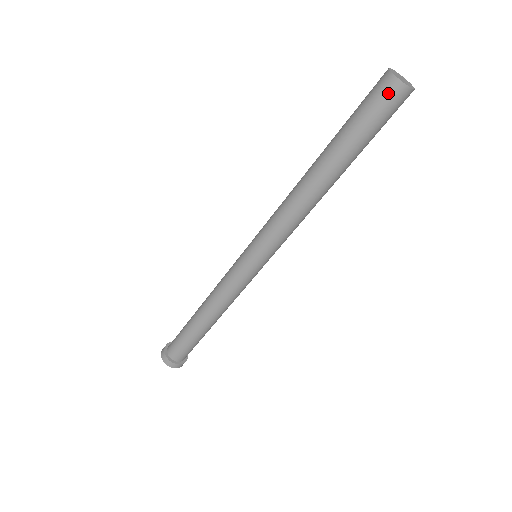
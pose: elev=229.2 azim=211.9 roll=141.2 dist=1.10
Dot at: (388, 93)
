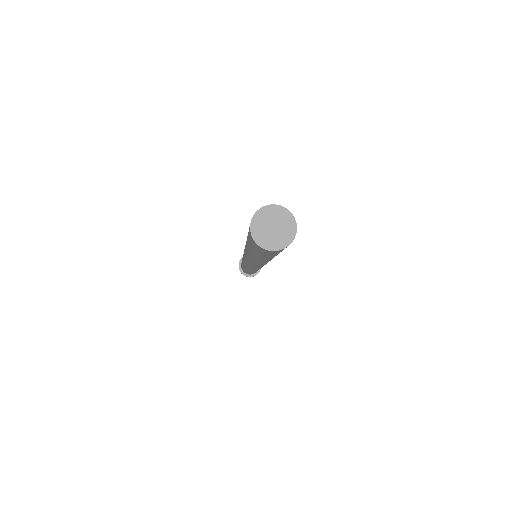
Dot at: (250, 235)
